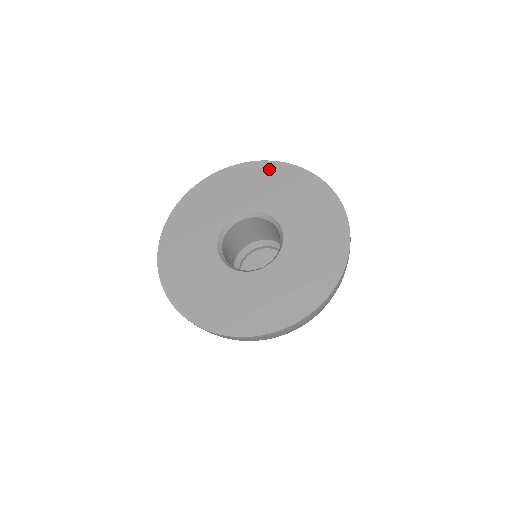
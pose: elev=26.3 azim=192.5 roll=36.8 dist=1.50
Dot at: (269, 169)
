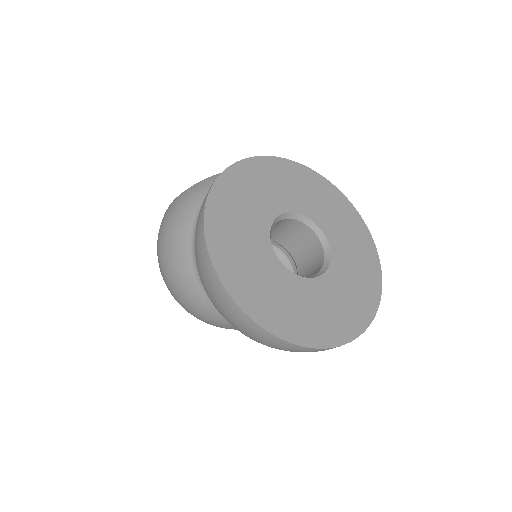
Dot at: (324, 186)
